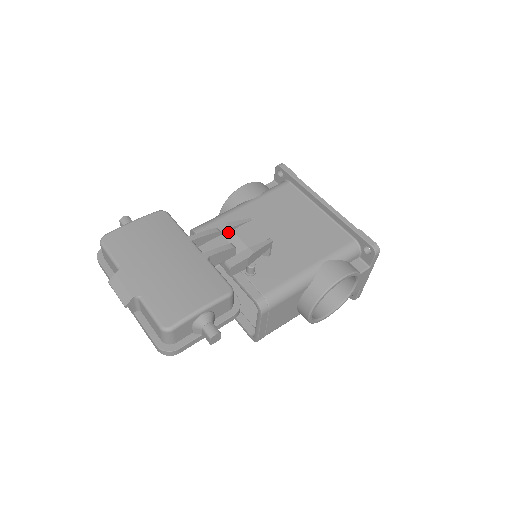
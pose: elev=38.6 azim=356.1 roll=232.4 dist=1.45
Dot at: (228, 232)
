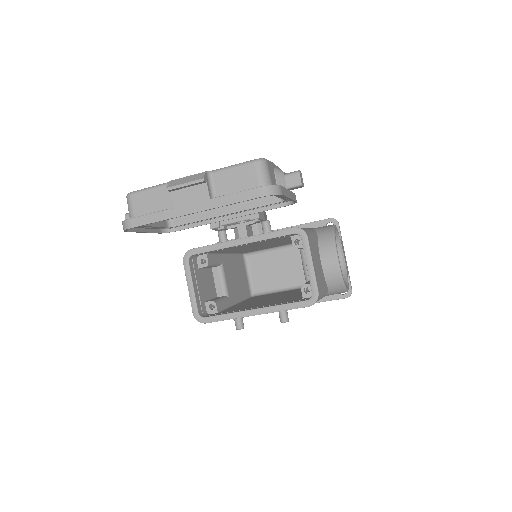
Dot at: occluded
